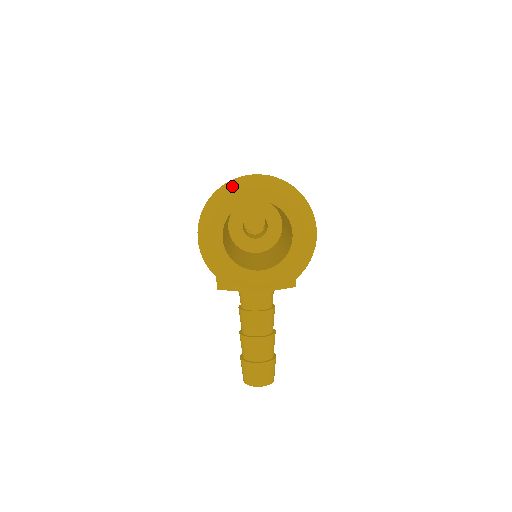
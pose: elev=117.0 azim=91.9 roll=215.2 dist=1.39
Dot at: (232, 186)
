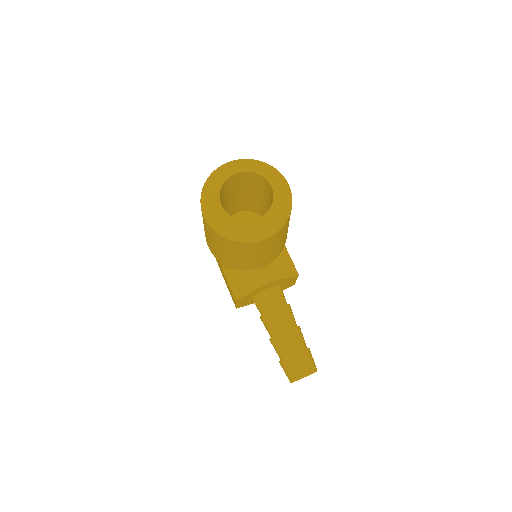
Dot at: (216, 172)
